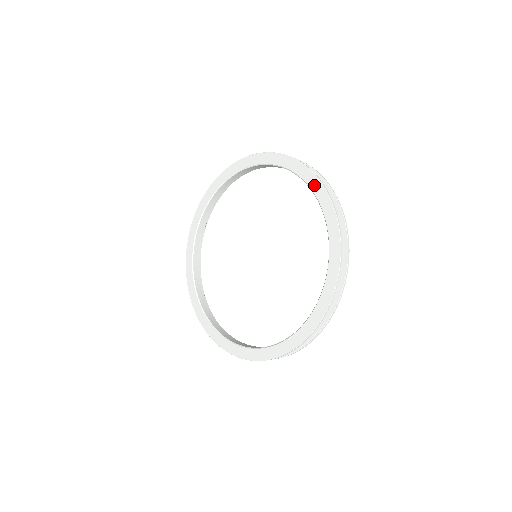
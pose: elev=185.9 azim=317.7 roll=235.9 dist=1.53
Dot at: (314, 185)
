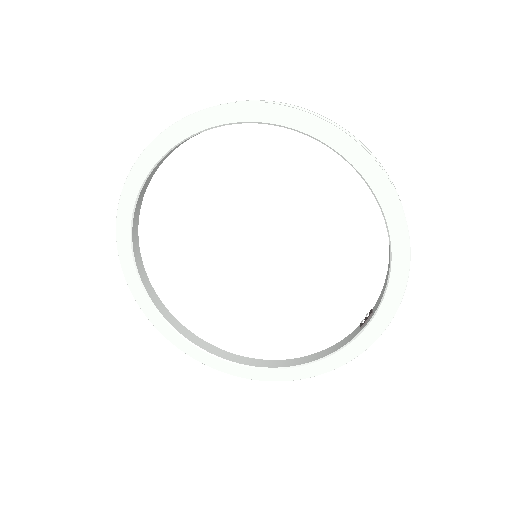
Dot at: (356, 158)
